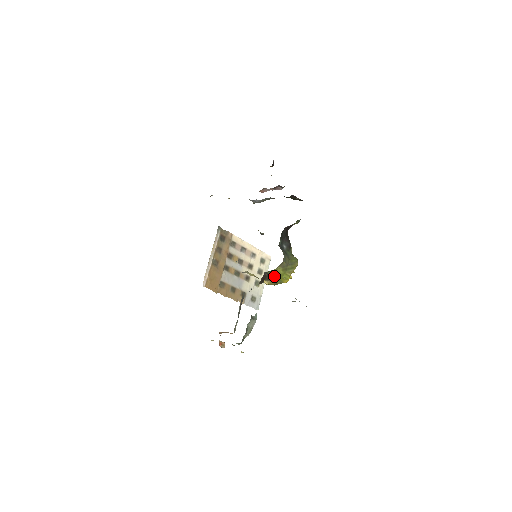
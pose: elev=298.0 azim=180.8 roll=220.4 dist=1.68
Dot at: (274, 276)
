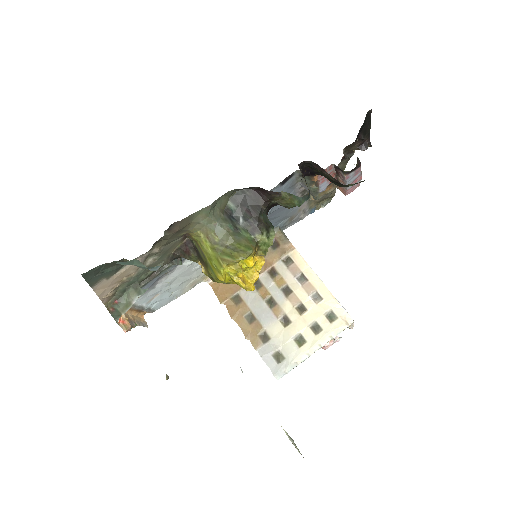
Dot at: (203, 255)
